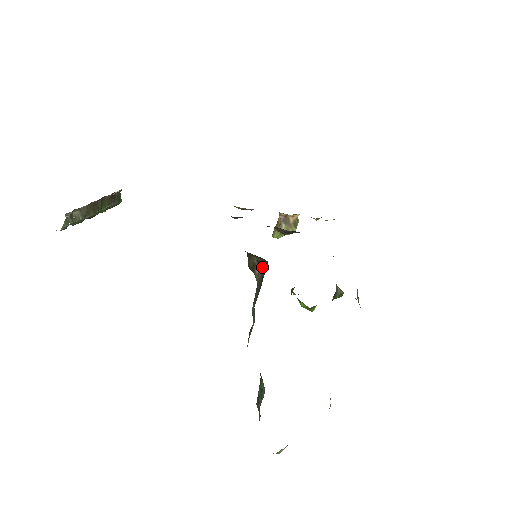
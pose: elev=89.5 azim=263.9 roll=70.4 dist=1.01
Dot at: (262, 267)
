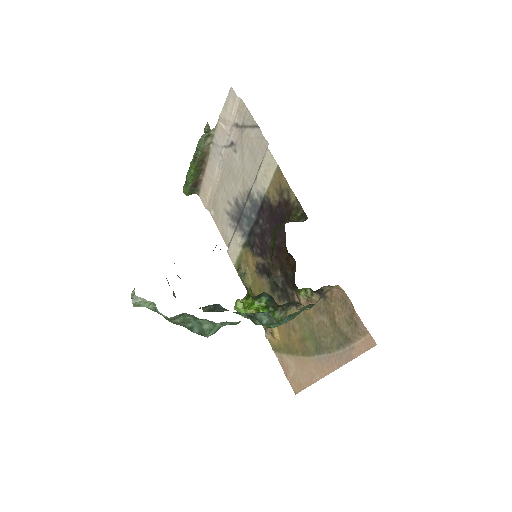
Dot at: (297, 221)
